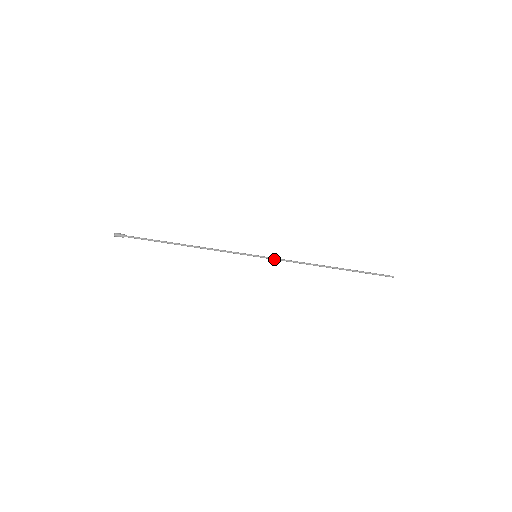
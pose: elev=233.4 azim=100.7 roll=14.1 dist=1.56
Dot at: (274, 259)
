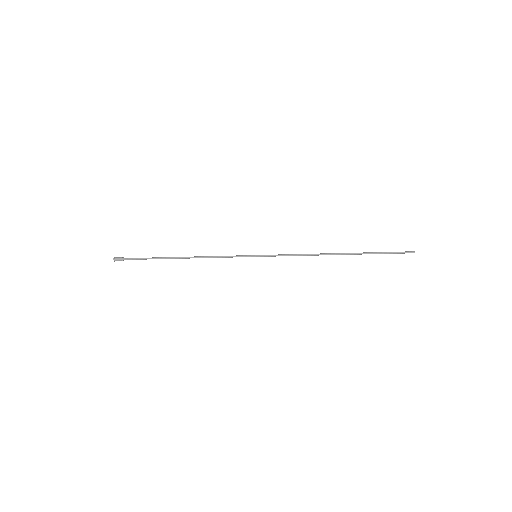
Dot at: (275, 256)
